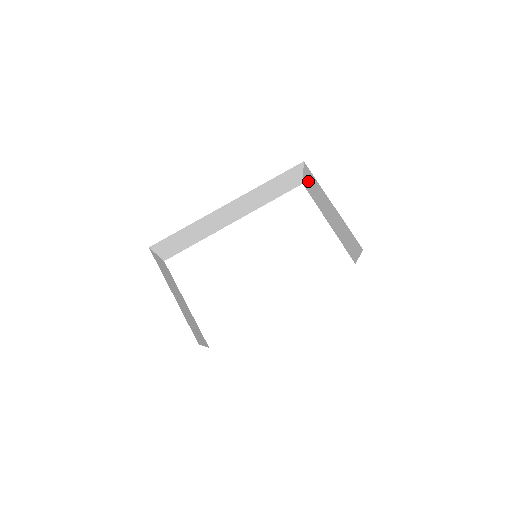
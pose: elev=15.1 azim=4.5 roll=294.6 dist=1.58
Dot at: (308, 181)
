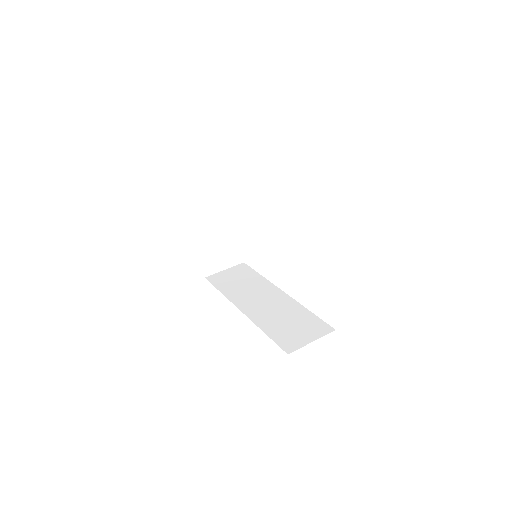
Dot at: occluded
